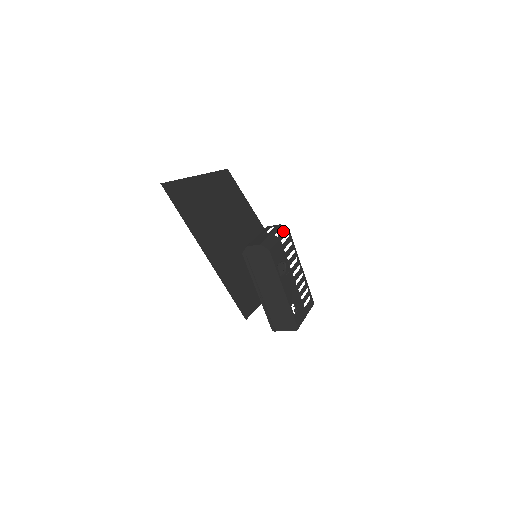
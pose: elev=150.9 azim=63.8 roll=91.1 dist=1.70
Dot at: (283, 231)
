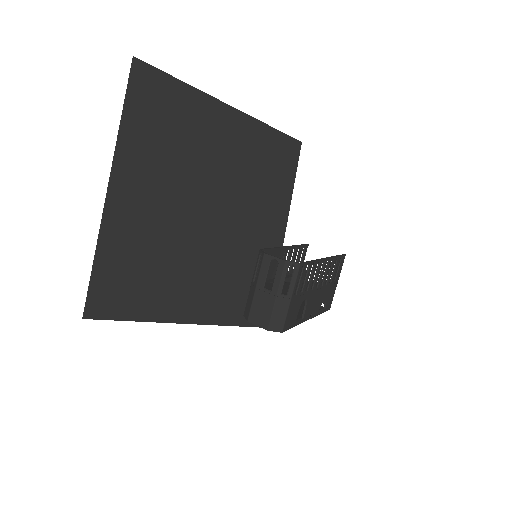
Dot at: (293, 276)
